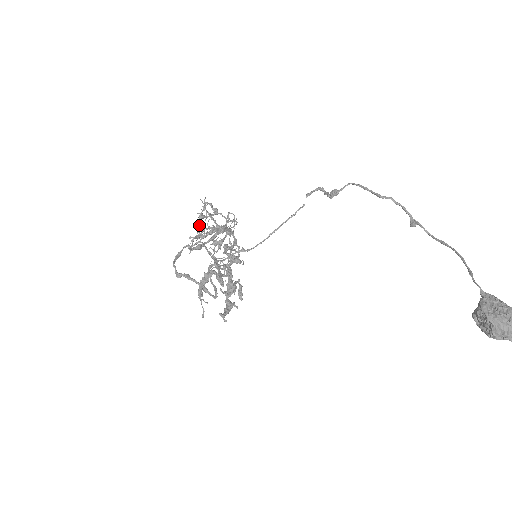
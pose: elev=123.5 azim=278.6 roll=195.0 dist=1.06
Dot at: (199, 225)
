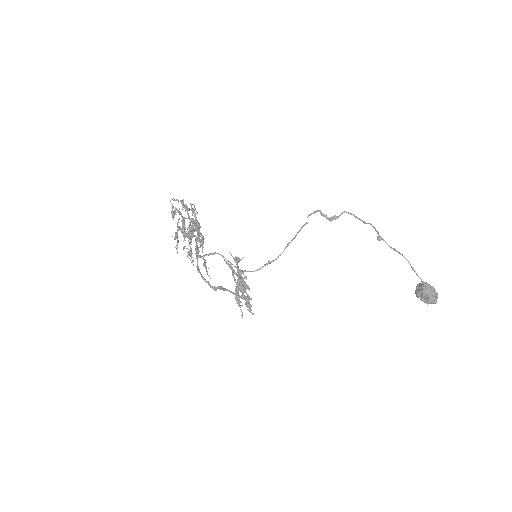
Dot at: (192, 230)
